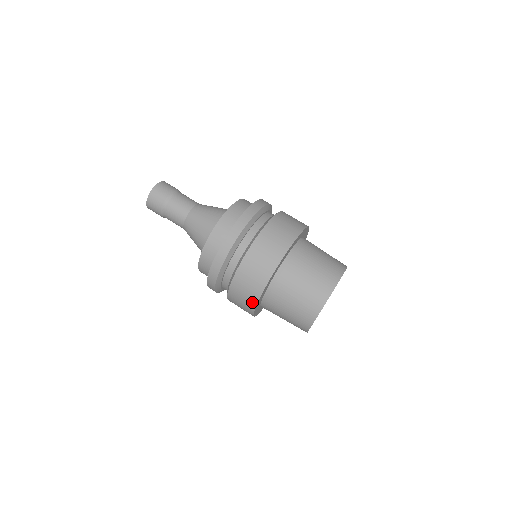
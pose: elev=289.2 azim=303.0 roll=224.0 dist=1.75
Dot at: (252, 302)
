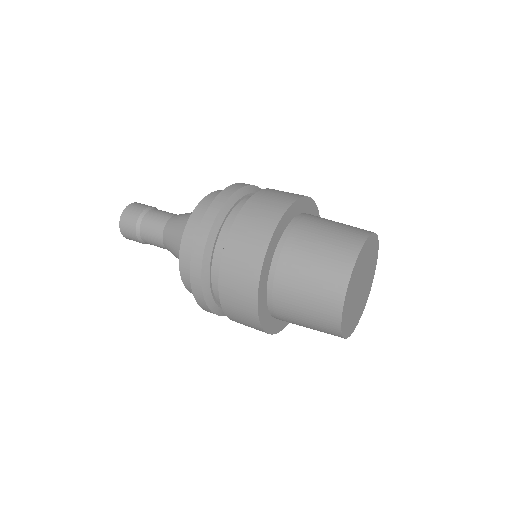
Dot at: (251, 306)
